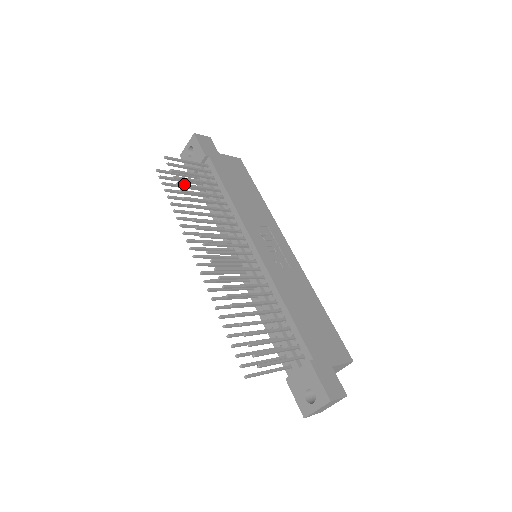
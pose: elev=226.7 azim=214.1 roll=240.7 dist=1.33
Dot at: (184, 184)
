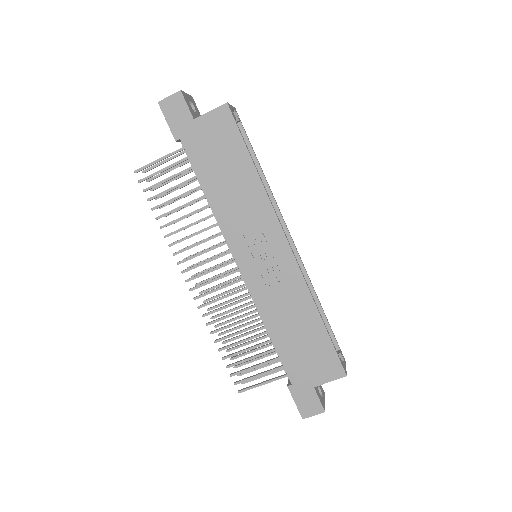
Dot at: (159, 206)
